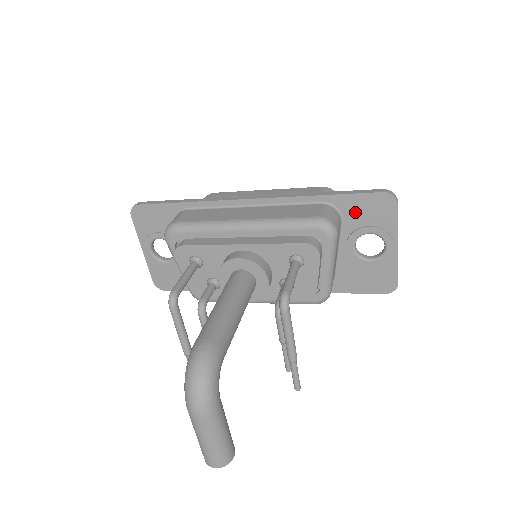
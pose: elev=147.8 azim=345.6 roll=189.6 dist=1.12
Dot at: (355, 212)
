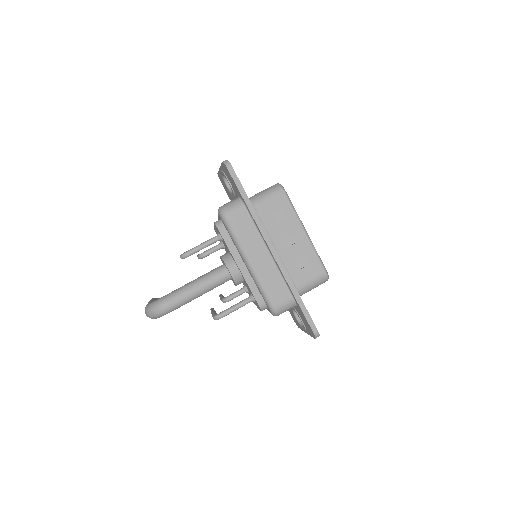
Dot at: (301, 314)
